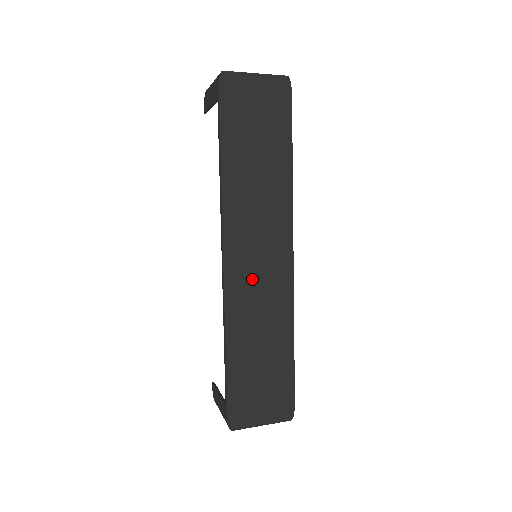
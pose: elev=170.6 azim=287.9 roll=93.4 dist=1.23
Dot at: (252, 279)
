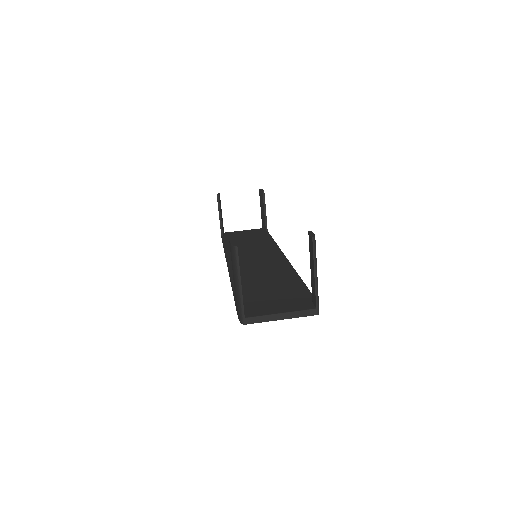
Dot at: occluded
